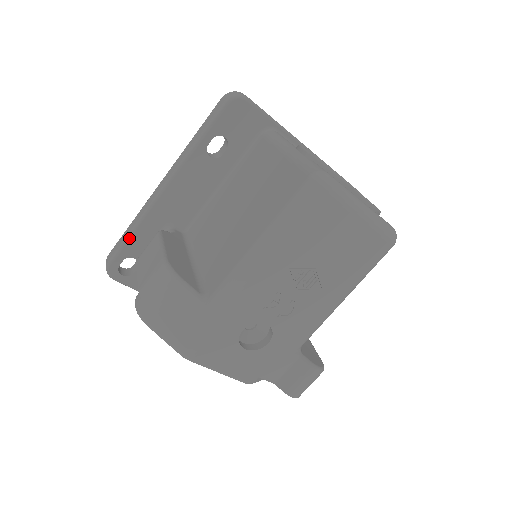
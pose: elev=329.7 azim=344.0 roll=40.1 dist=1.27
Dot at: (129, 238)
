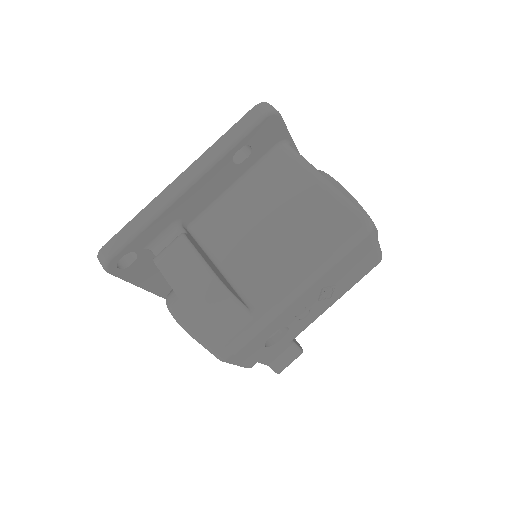
Dot at: (138, 235)
